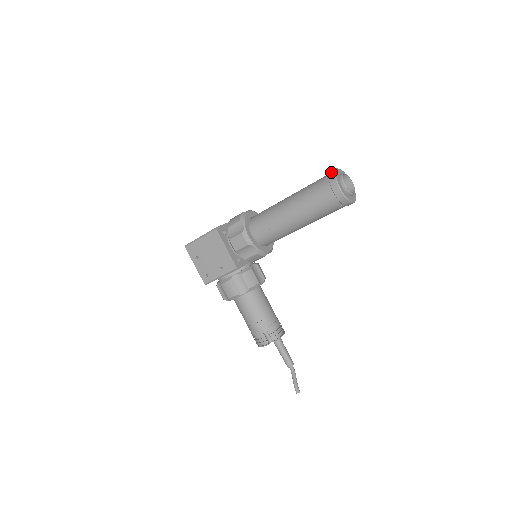
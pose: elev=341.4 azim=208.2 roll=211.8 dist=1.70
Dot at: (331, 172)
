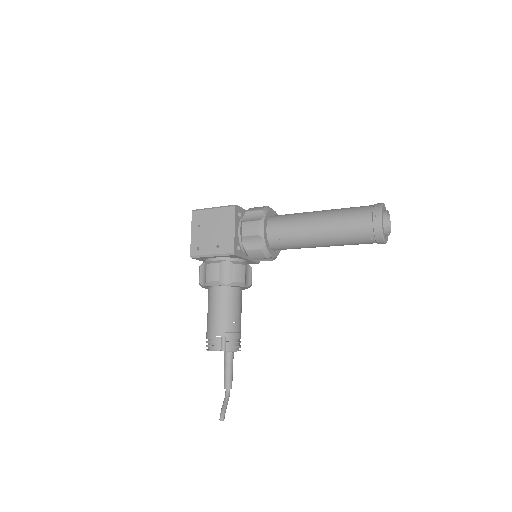
Dot at: (378, 203)
